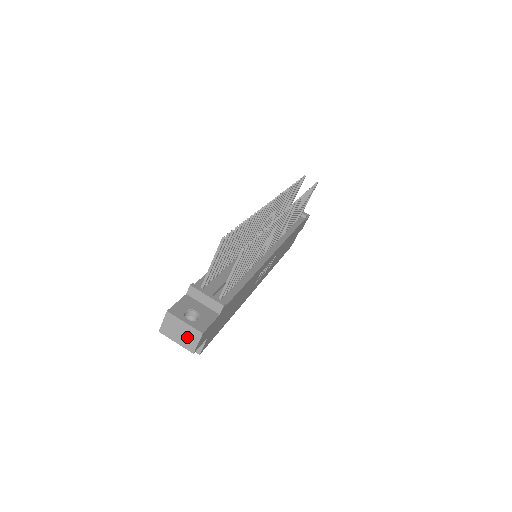
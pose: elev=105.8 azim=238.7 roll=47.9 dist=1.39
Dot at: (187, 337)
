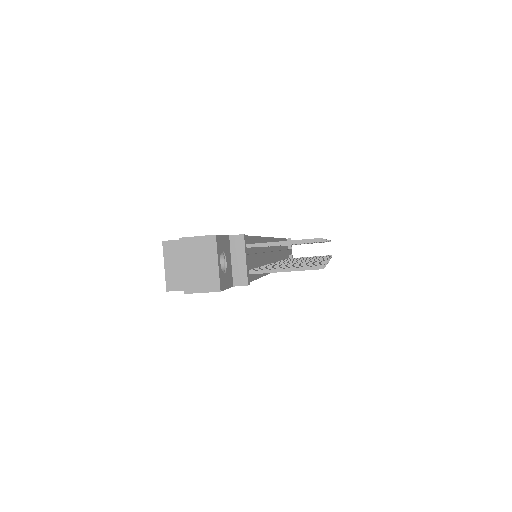
Dot at: (201, 275)
